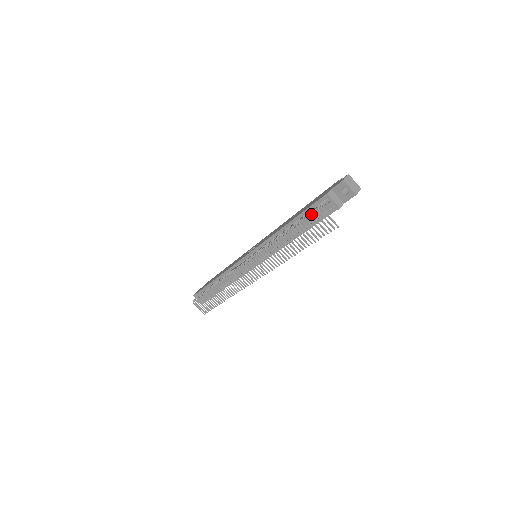
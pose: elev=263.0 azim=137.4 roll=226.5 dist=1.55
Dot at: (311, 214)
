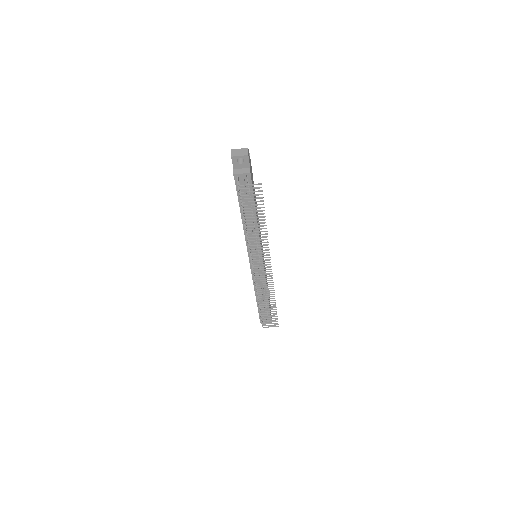
Dot at: (240, 196)
